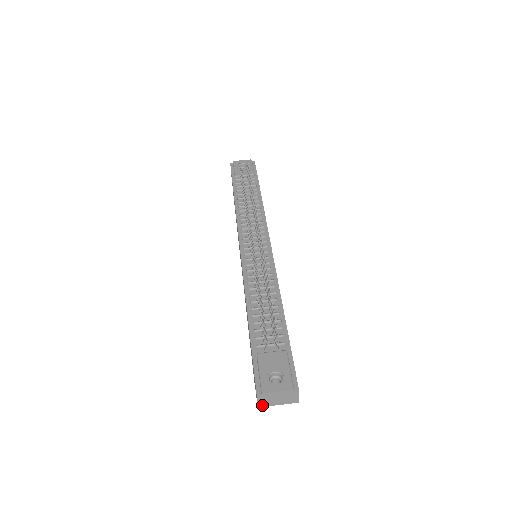
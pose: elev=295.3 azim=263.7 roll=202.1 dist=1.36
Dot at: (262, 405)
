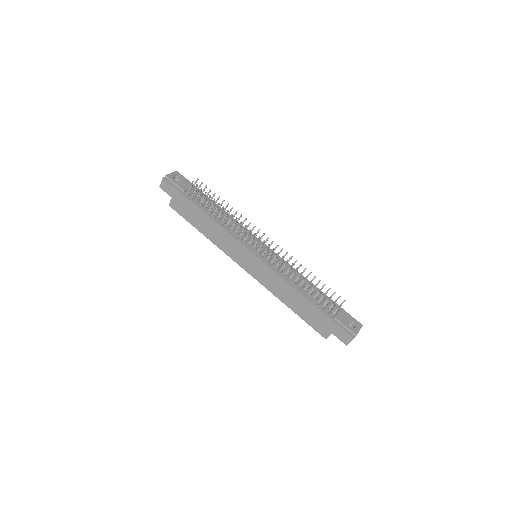
Dot at: occluded
